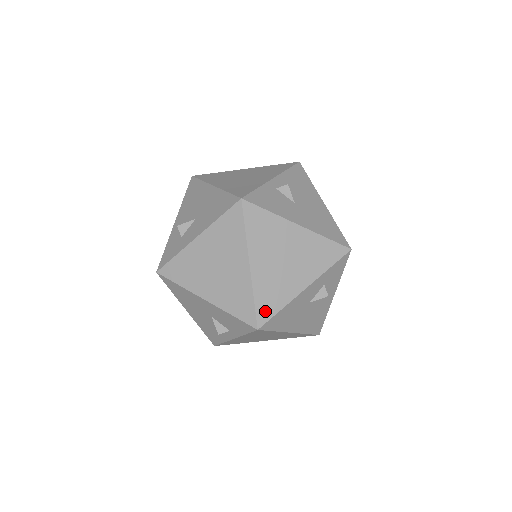
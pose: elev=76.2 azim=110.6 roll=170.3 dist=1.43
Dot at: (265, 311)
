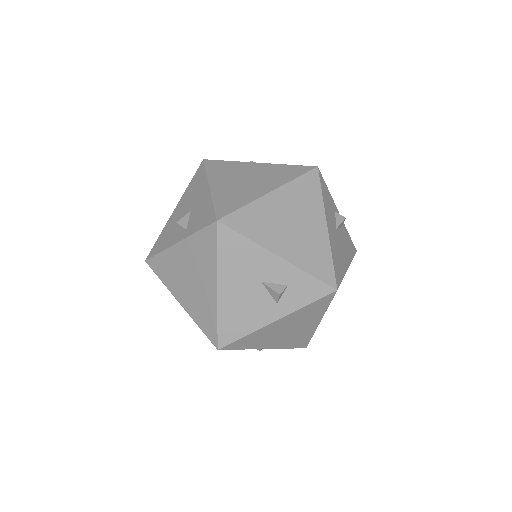
Dot at: (238, 222)
